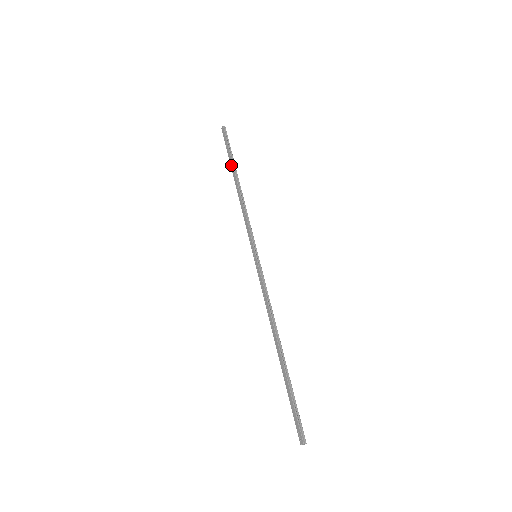
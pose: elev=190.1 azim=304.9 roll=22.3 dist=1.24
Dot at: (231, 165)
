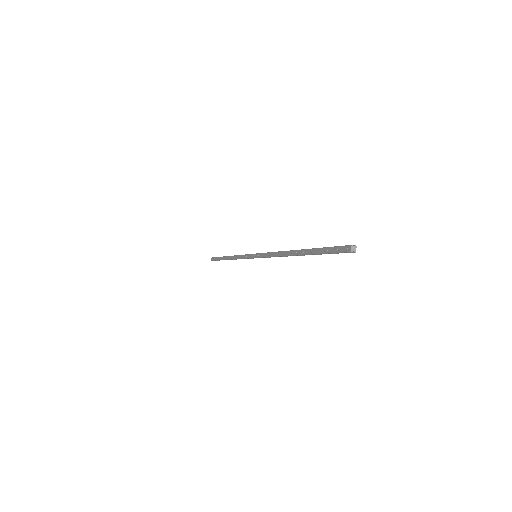
Dot at: (222, 259)
